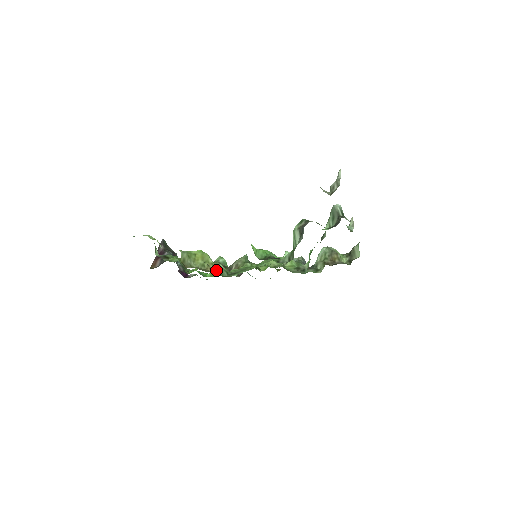
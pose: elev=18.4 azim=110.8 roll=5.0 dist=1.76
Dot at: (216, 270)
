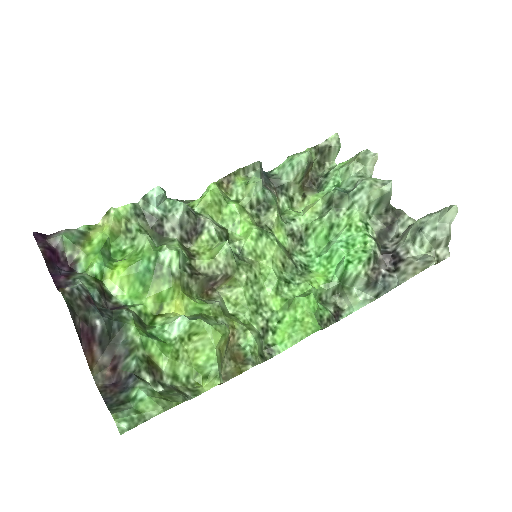
Dot at: (259, 354)
